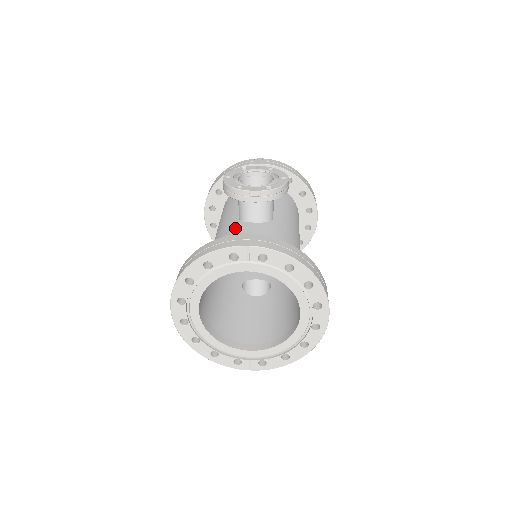
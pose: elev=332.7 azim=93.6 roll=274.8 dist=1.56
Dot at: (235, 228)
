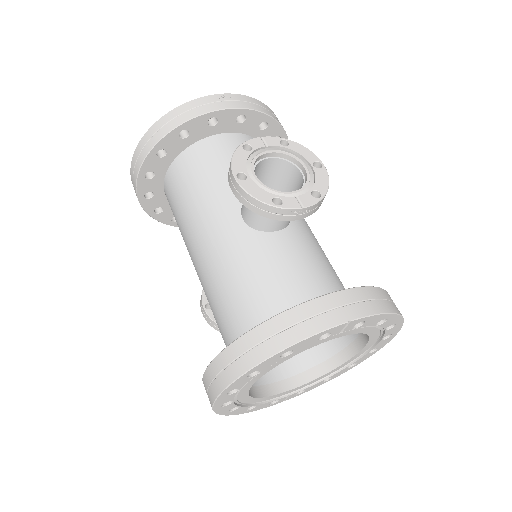
Dot at: (254, 246)
